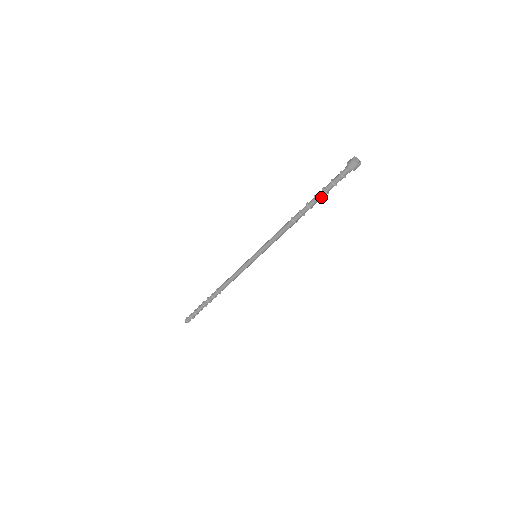
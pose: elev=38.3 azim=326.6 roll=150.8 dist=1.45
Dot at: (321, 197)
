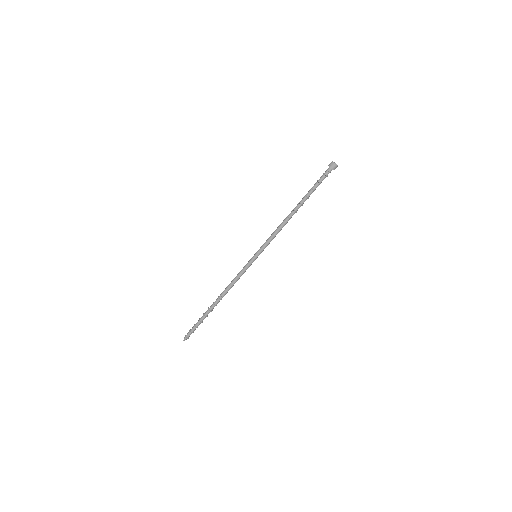
Dot at: (309, 194)
